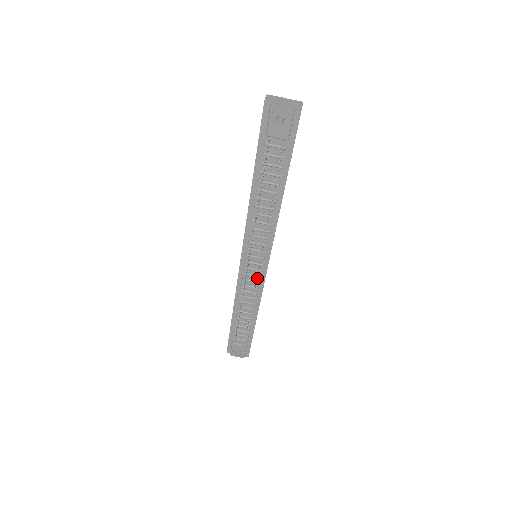
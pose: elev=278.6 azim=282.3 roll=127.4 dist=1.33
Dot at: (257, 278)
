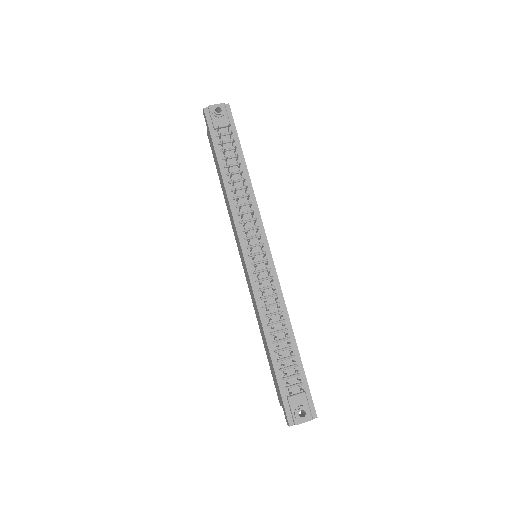
Dot at: (268, 273)
